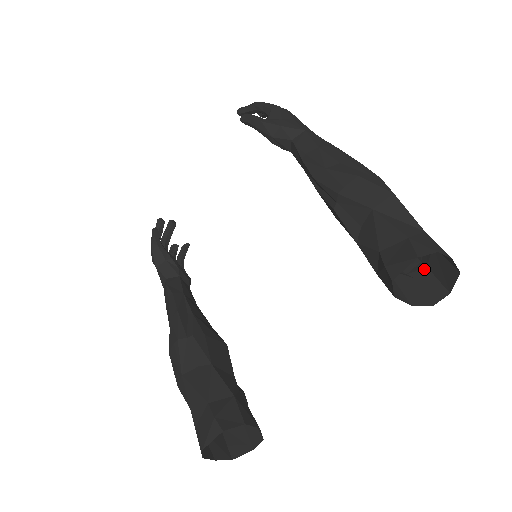
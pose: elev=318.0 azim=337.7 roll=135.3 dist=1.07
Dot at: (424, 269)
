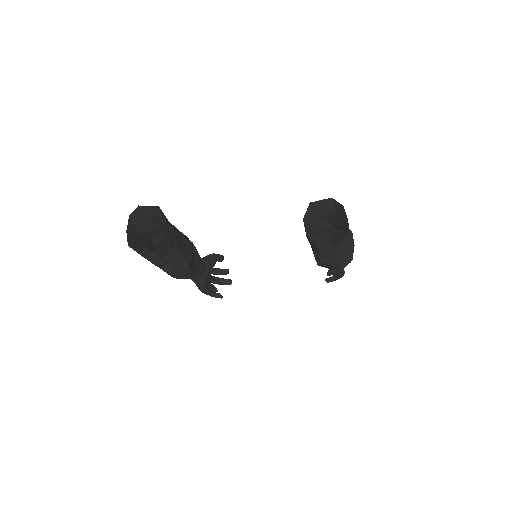
Dot at: (332, 258)
